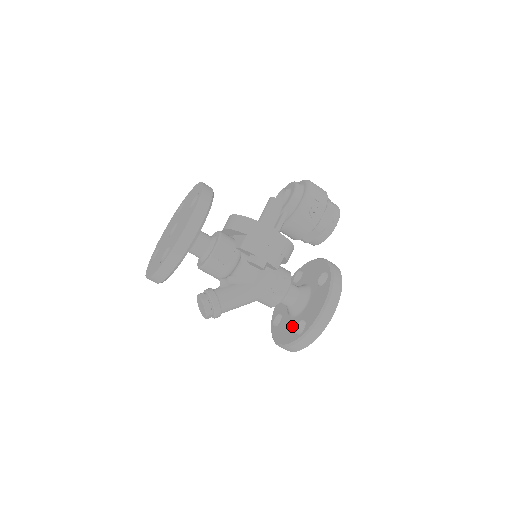
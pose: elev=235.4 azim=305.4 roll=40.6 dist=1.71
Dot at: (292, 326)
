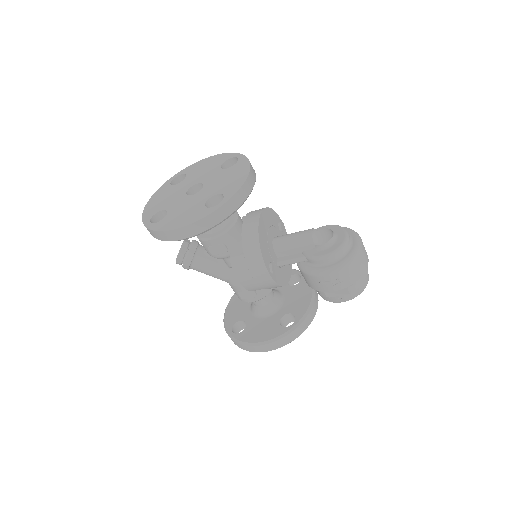
Dot at: (241, 315)
